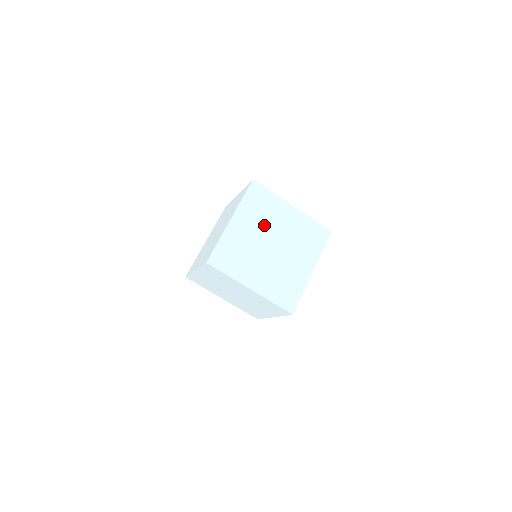
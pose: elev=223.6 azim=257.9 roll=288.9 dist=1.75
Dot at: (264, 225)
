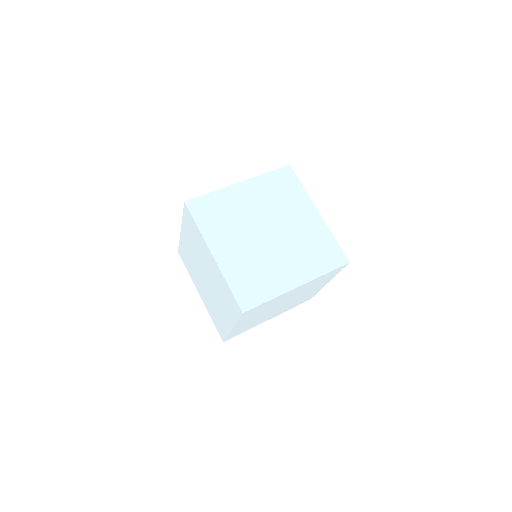
Dot at: (269, 309)
